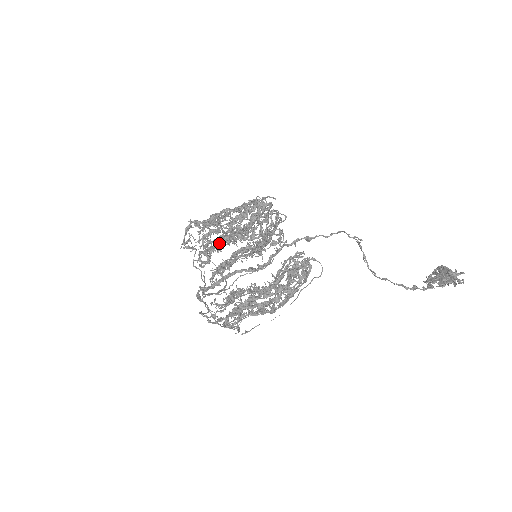
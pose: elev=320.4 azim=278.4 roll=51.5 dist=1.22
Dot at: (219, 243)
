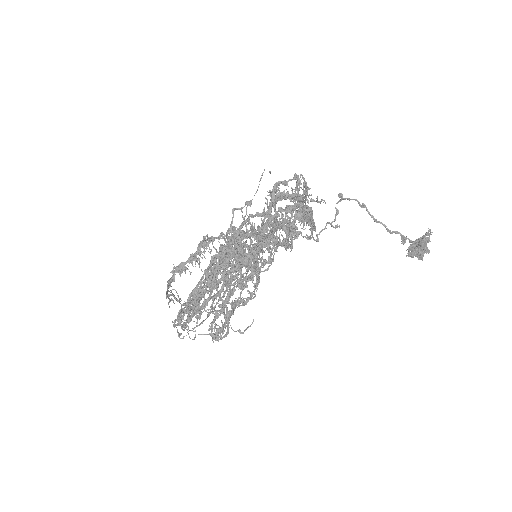
Dot at: occluded
